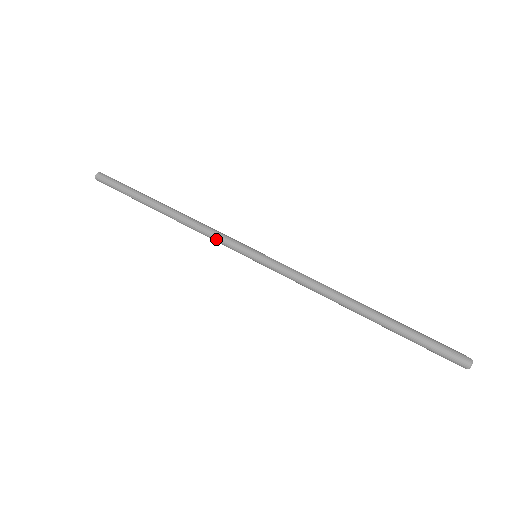
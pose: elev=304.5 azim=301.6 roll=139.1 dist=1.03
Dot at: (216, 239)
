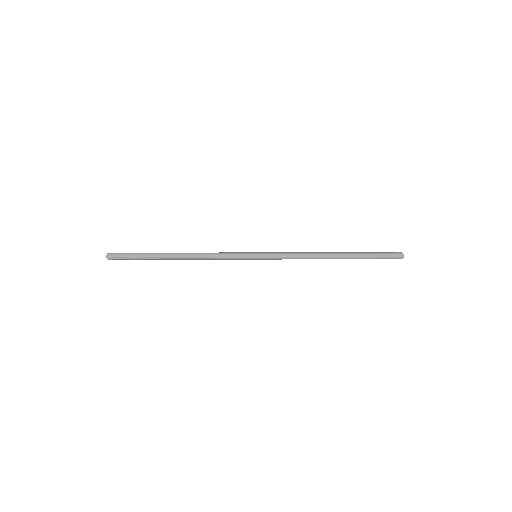
Dot at: (225, 256)
